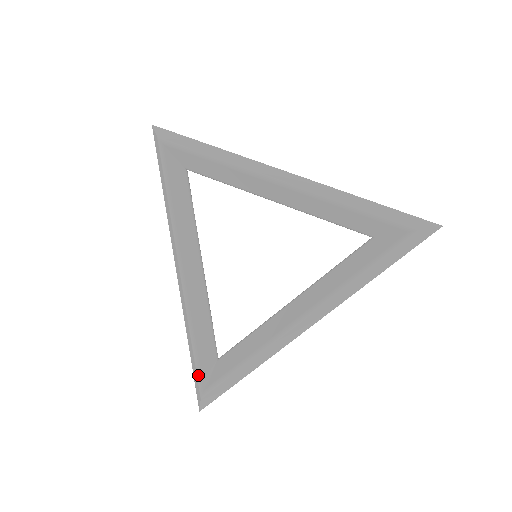
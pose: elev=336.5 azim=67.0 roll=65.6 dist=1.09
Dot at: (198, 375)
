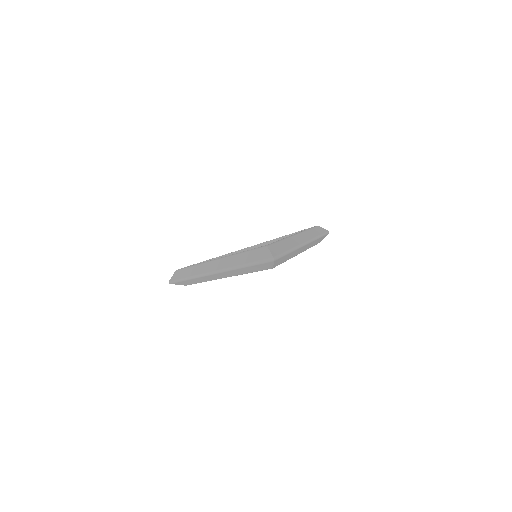
Dot at: (257, 248)
